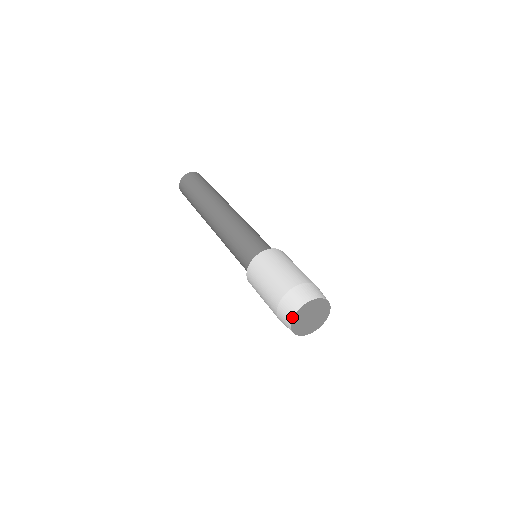
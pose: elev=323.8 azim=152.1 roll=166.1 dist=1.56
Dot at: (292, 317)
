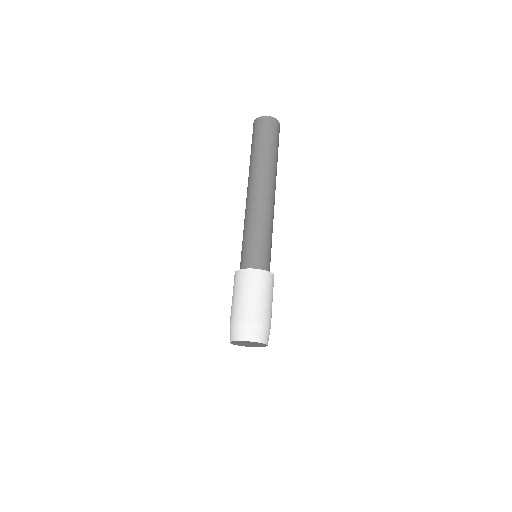
Dot at: (236, 340)
